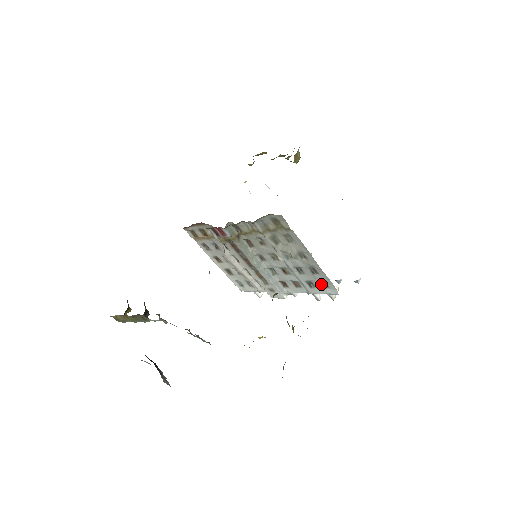
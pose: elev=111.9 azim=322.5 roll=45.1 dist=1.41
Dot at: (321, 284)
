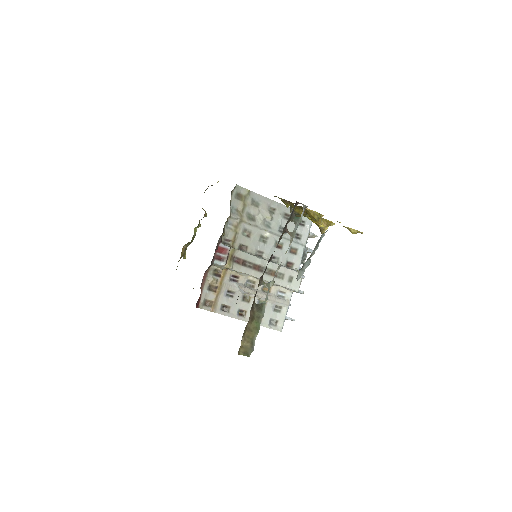
Dot at: (300, 226)
